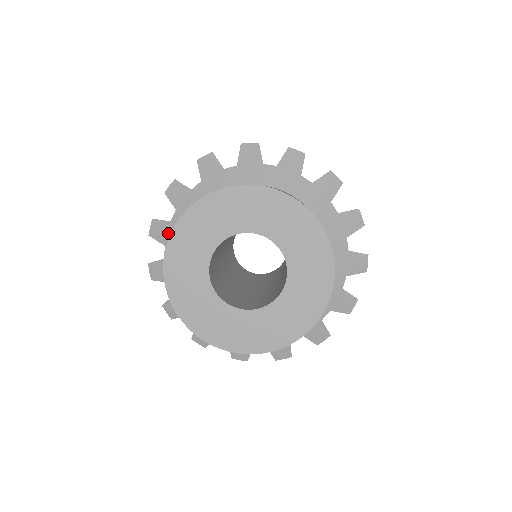
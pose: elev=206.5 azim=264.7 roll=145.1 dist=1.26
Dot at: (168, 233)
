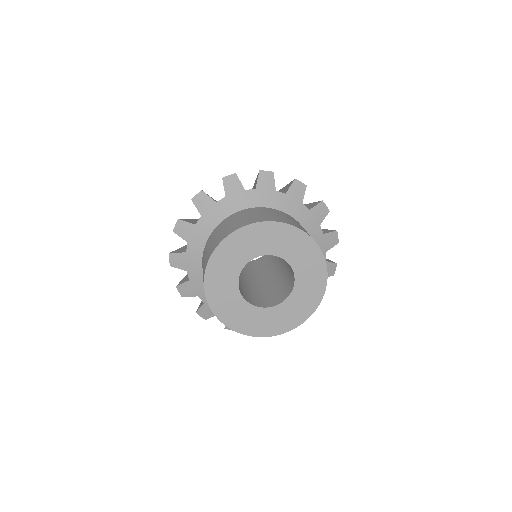
Dot at: (192, 233)
